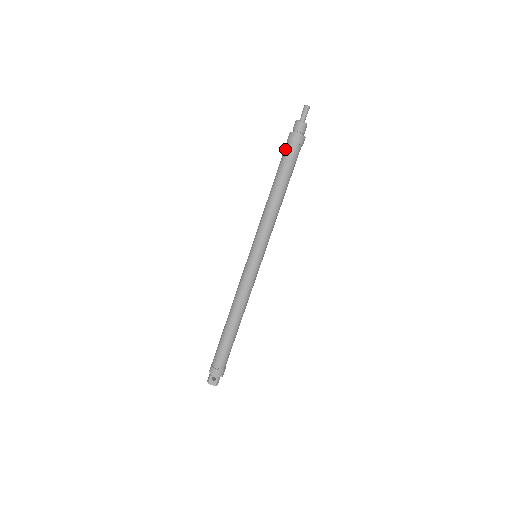
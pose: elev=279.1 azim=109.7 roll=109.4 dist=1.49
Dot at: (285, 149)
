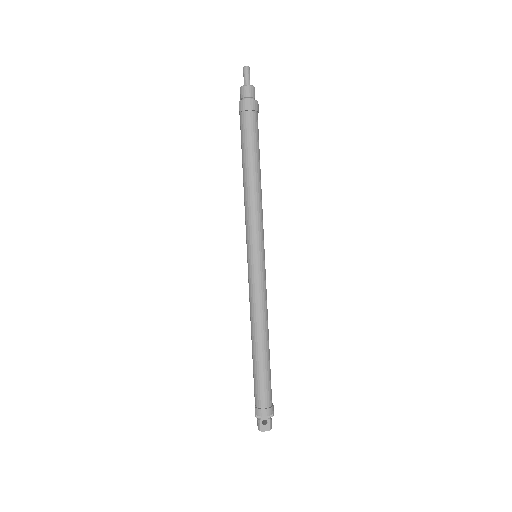
Dot at: (241, 122)
